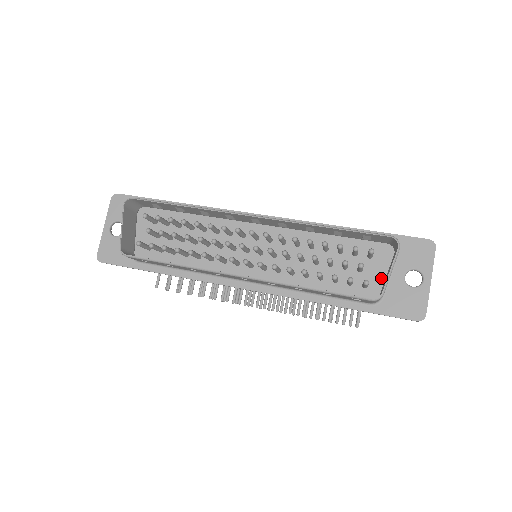
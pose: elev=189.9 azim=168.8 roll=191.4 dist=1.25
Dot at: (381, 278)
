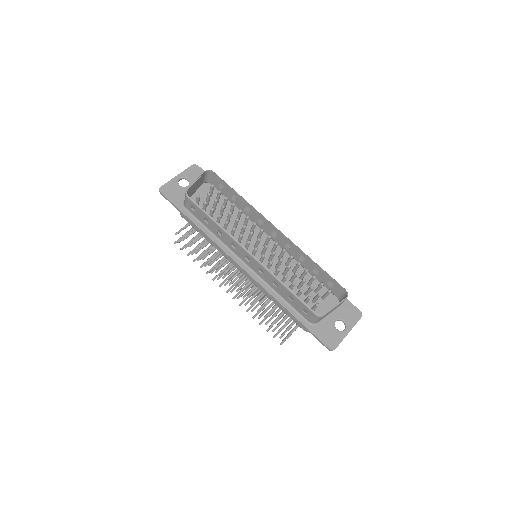
Dot at: (322, 313)
